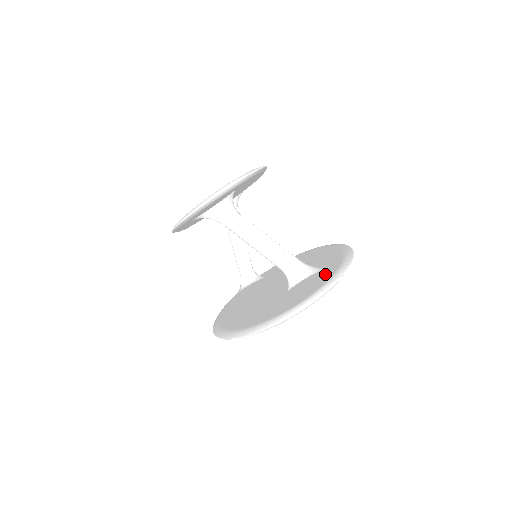
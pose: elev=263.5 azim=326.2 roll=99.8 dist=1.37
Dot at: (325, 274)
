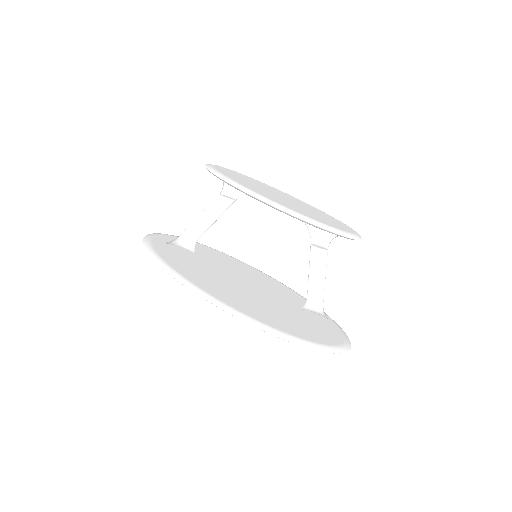
Dot at: (327, 322)
